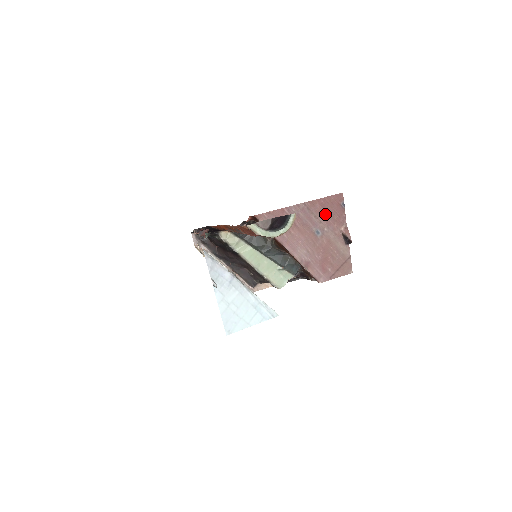
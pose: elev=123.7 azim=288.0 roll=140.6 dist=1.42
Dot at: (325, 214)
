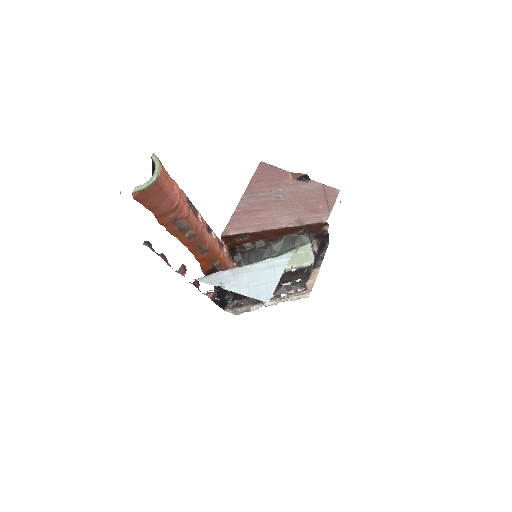
Dot at: (267, 184)
